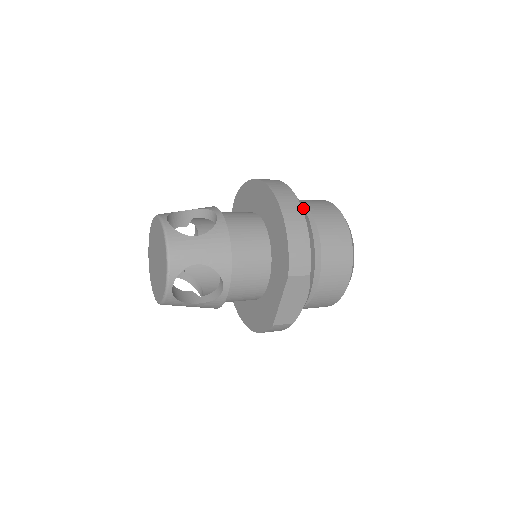
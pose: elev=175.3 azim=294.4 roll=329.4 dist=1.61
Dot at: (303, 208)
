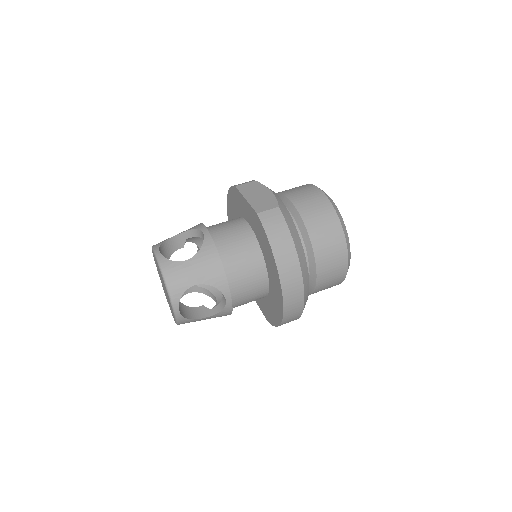
Dot at: occluded
